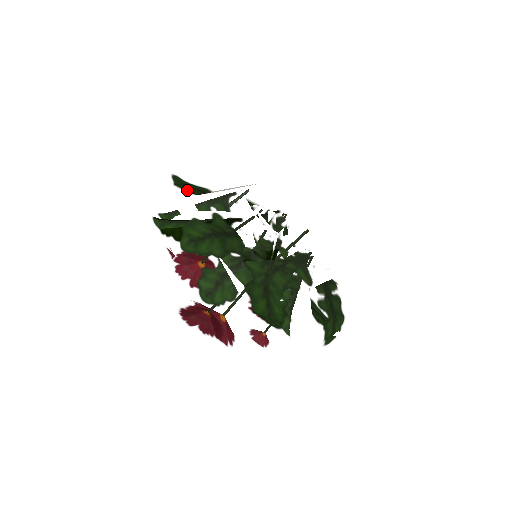
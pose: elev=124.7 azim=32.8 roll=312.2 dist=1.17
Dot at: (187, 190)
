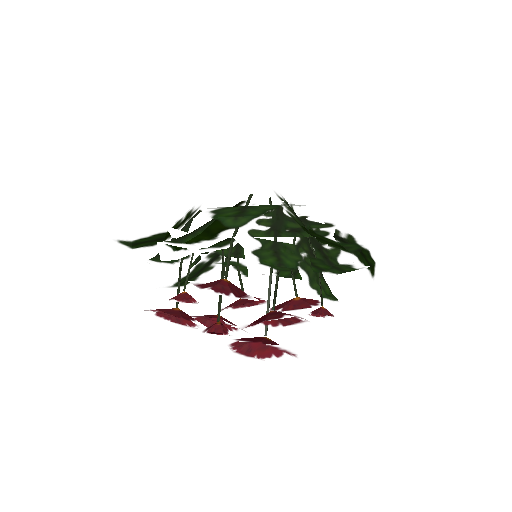
Dot at: (151, 236)
